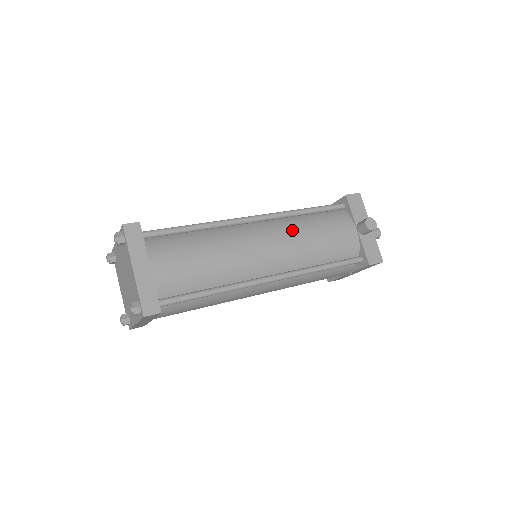
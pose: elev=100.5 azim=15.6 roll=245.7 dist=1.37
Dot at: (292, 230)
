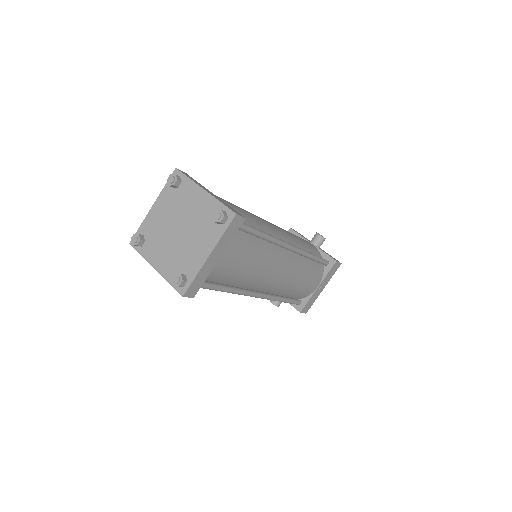
Dot at: occluded
